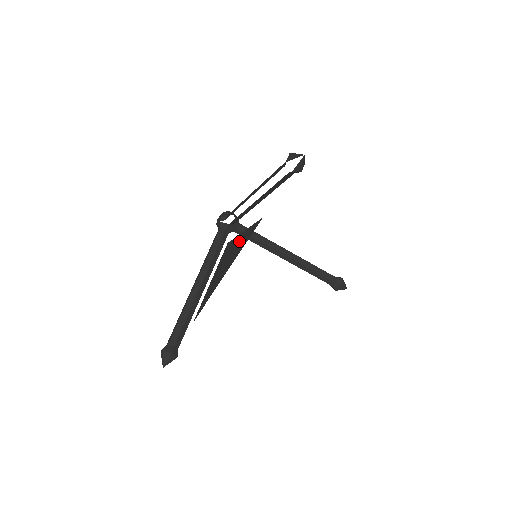
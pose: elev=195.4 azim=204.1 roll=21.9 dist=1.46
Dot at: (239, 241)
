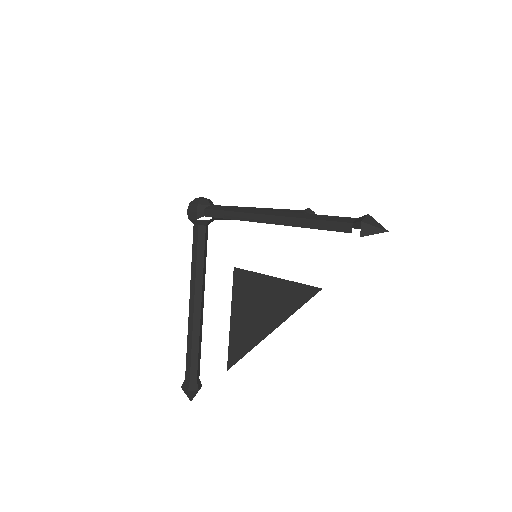
Dot at: (273, 291)
